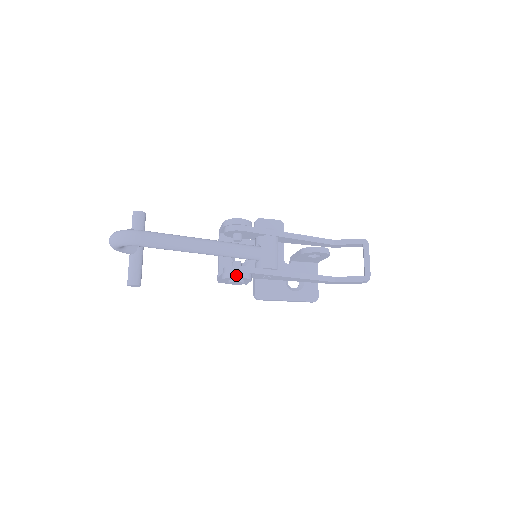
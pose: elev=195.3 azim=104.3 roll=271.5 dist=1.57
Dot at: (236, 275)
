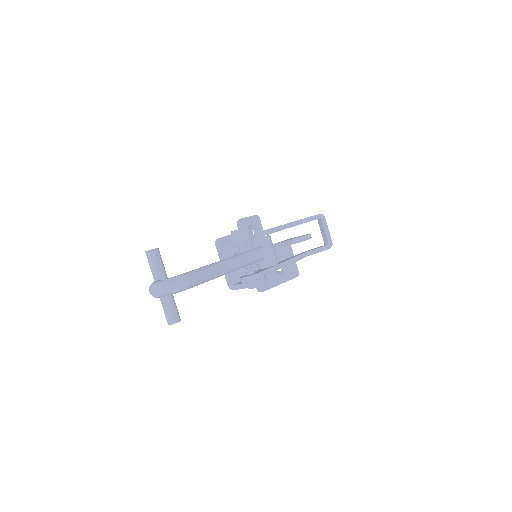
Dot at: (260, 282)
